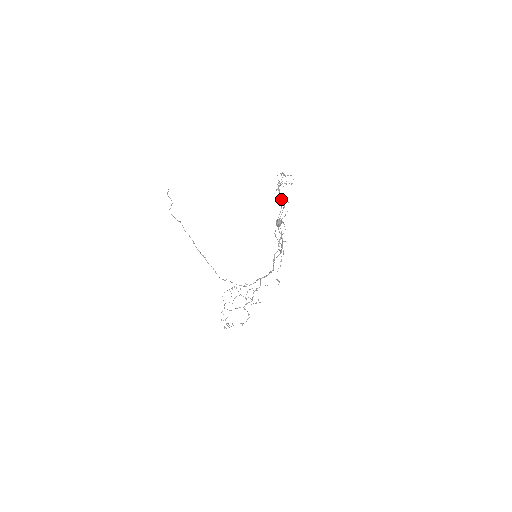
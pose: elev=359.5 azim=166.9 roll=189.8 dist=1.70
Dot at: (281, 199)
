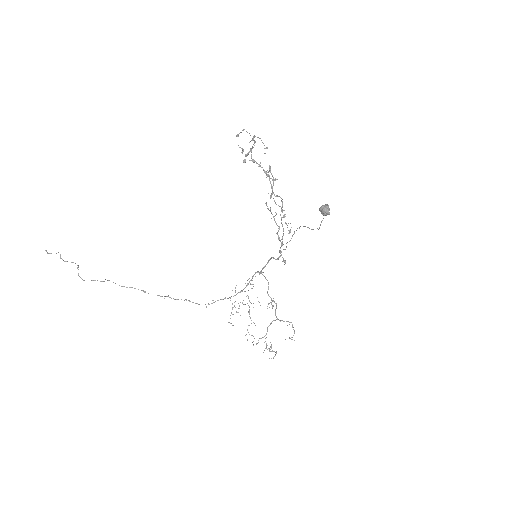
Dot at: occluded
